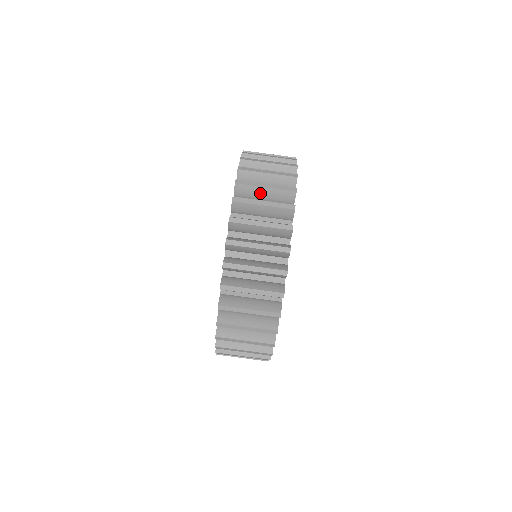
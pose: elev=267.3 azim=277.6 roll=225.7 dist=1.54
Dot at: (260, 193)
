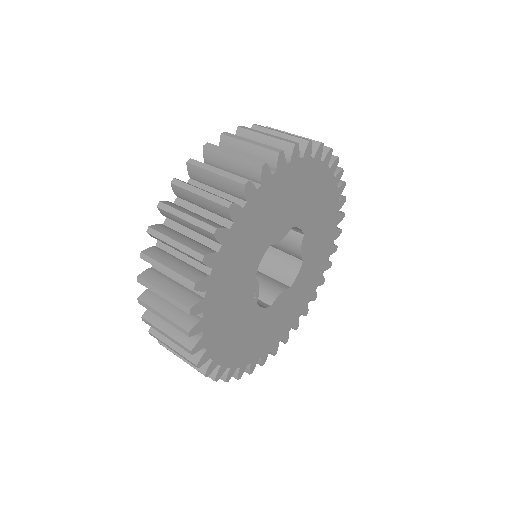
Dot at: occluded
